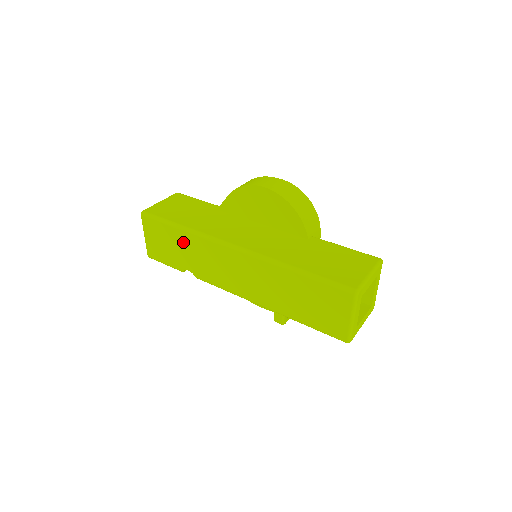
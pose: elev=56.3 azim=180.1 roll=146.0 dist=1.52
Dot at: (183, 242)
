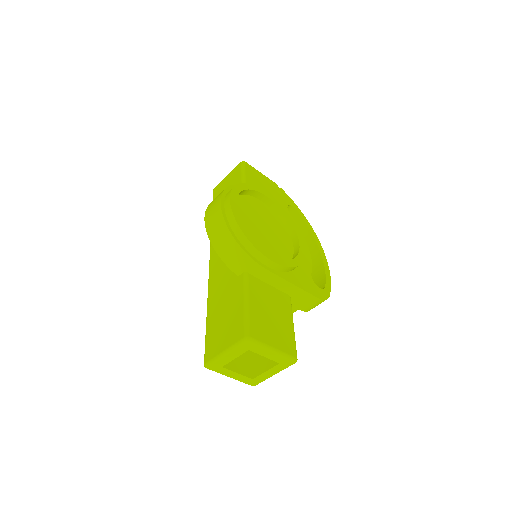
Dot at: occluded
